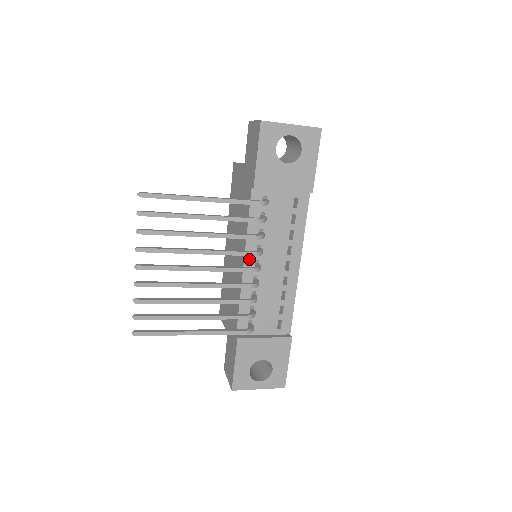
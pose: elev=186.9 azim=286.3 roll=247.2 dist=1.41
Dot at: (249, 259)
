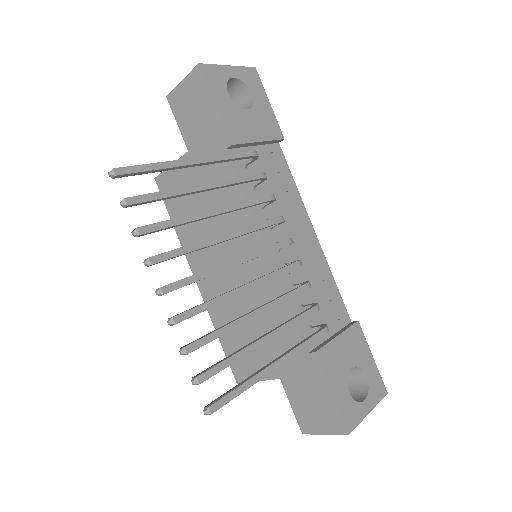
Dot at: (268, 241)
